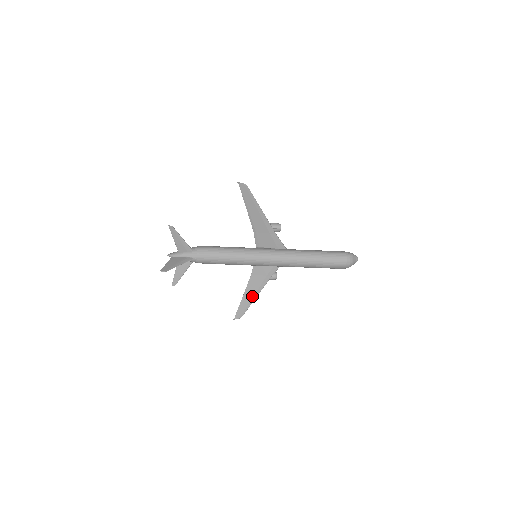
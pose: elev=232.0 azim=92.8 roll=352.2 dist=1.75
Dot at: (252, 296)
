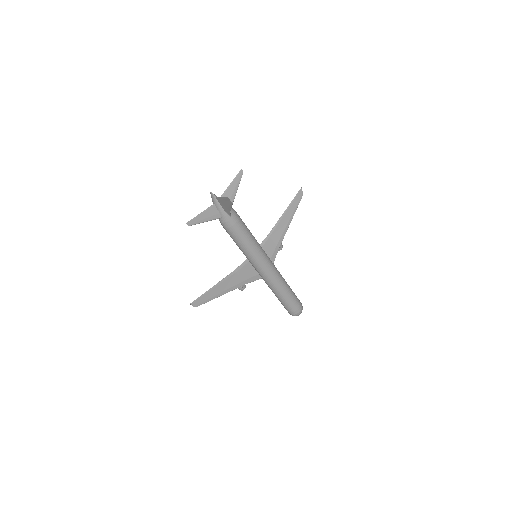
Dot at: (220, 291)
